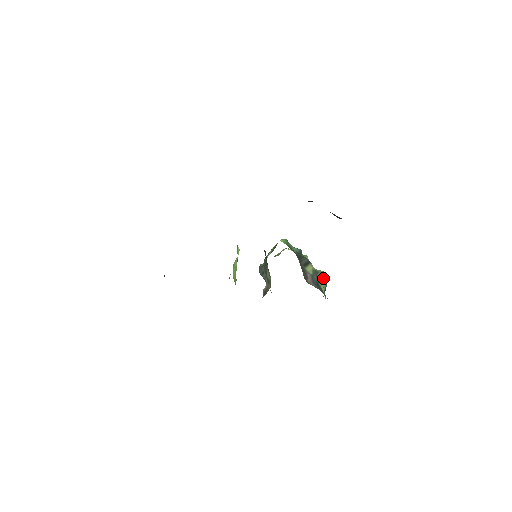
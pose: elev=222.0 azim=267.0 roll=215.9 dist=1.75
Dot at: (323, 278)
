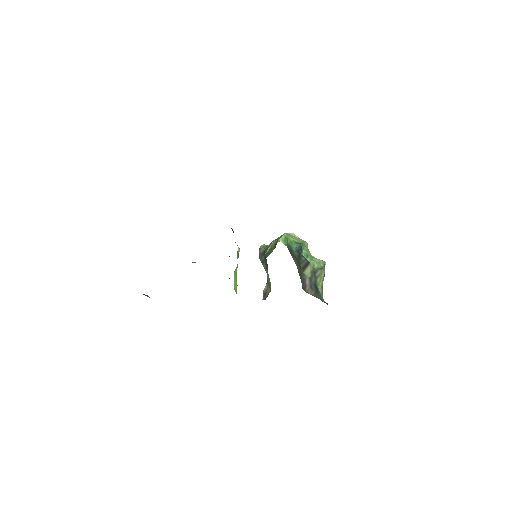
Dot at: (321, 275)
